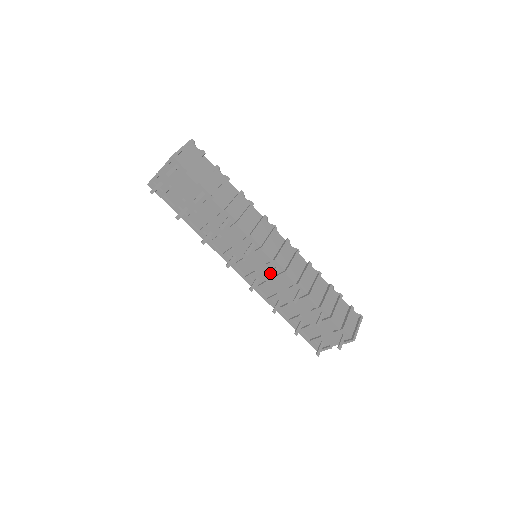
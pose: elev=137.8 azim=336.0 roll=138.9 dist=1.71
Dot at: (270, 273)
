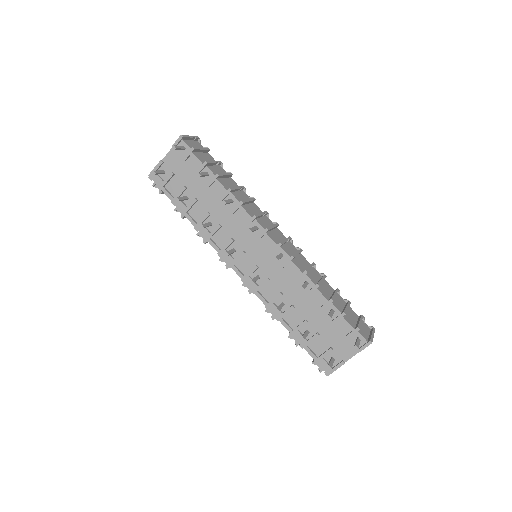
Dot at: (273, 265)
